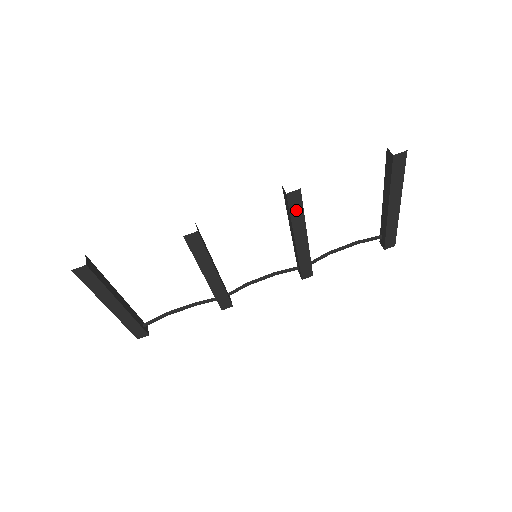
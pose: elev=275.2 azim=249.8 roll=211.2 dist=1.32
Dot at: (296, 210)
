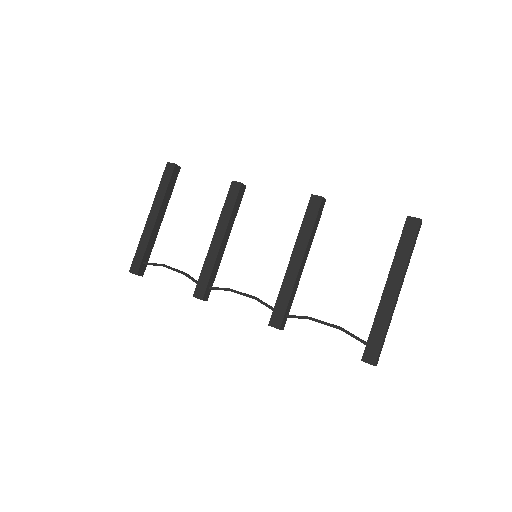
Dot at: (309, 219)
